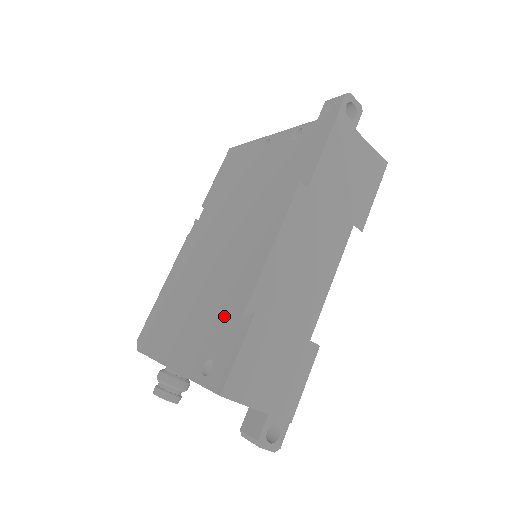
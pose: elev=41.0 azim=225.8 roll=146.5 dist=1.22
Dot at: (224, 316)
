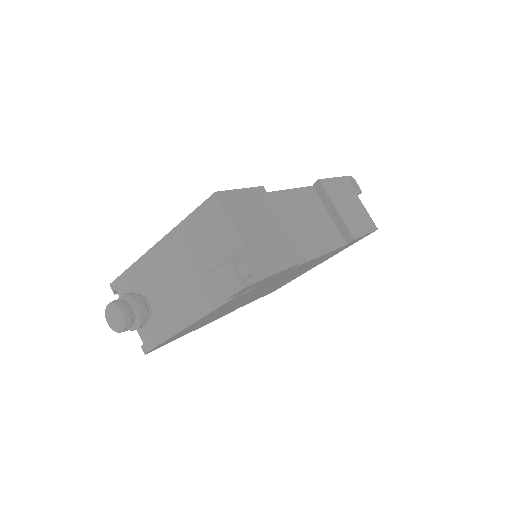
Dot at: occluded
